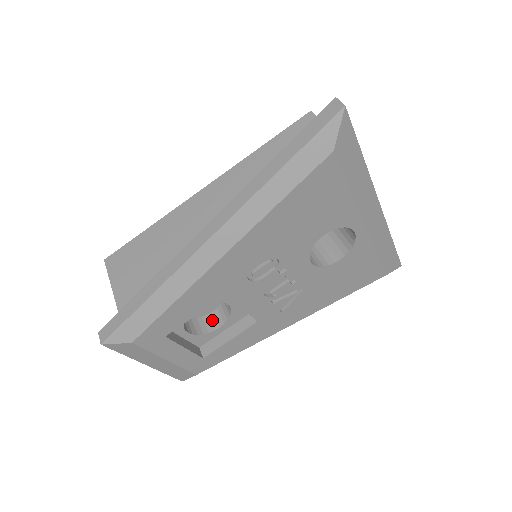
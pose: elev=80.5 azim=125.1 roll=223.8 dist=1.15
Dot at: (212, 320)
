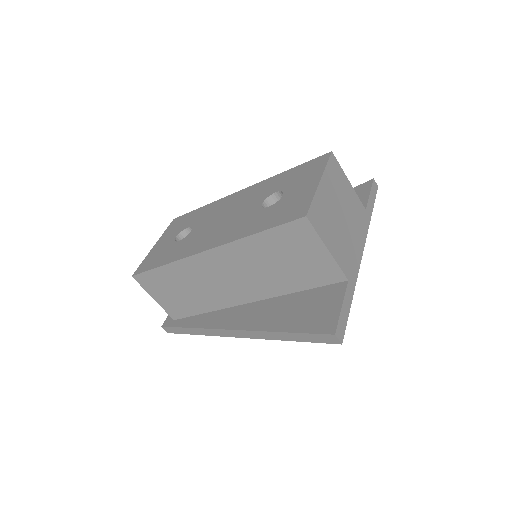
Dot at: occluded
